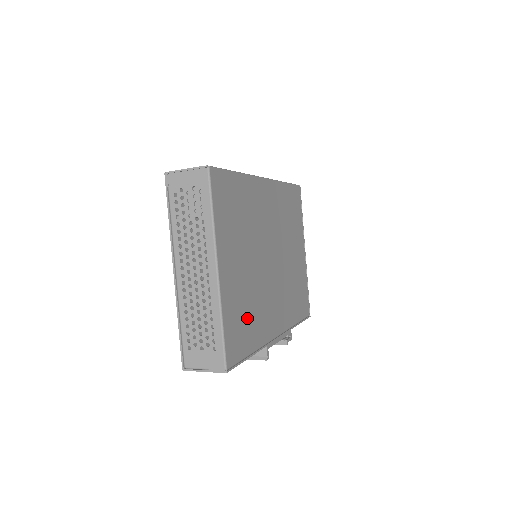
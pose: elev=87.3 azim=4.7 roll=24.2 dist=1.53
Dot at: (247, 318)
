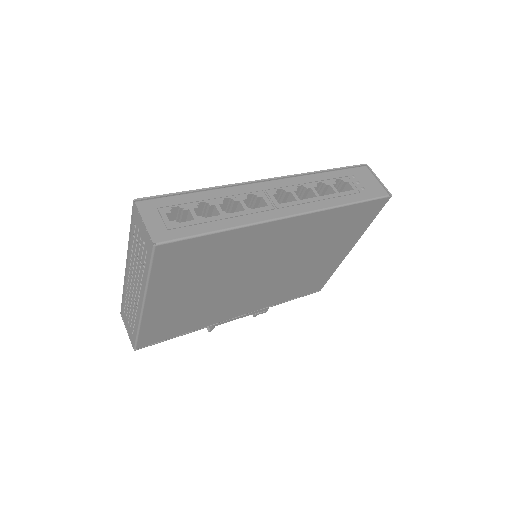
Dot at: (185, 319)
